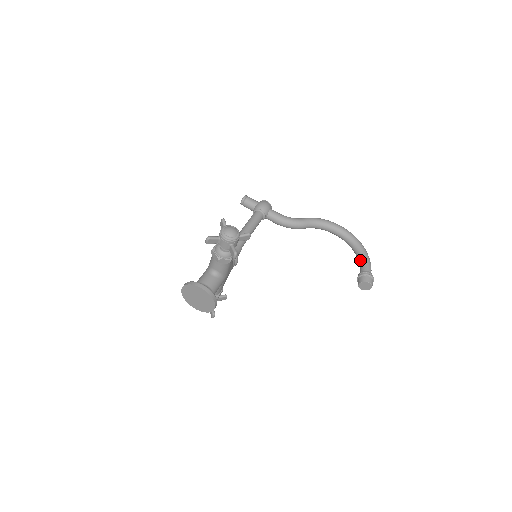
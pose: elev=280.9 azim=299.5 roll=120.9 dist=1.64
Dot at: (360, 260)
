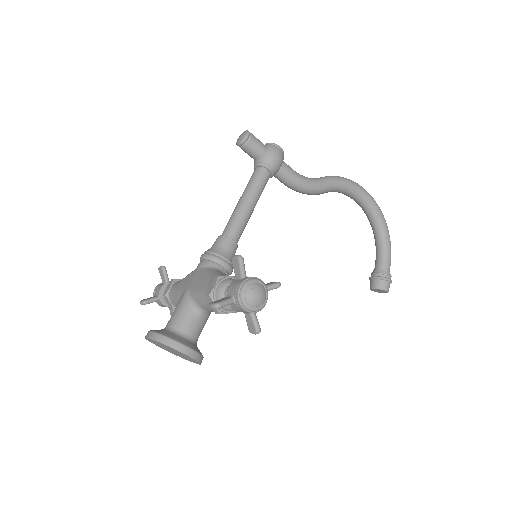
Dot at: (380, 249)
